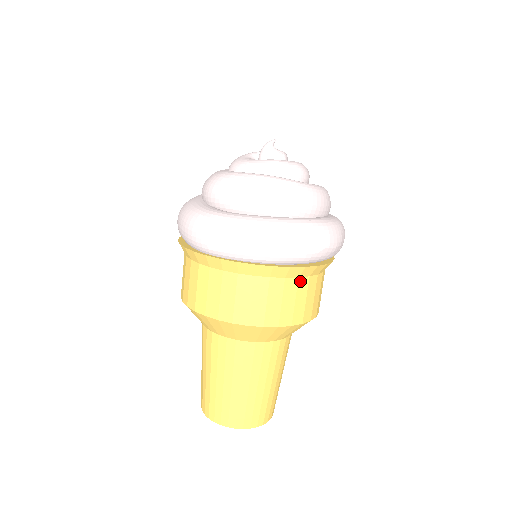
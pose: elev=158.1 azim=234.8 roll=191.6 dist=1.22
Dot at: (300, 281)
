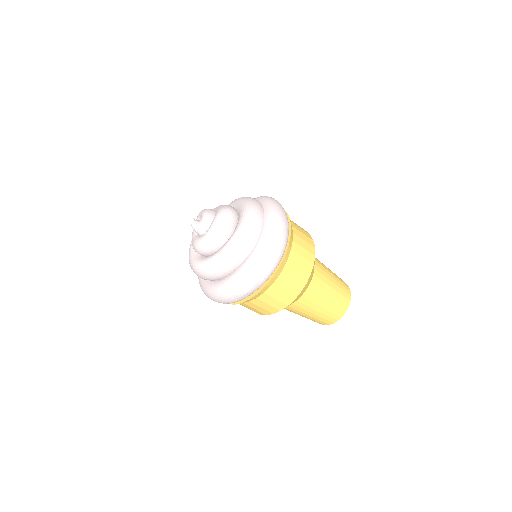
Dot at: (253, 302)
